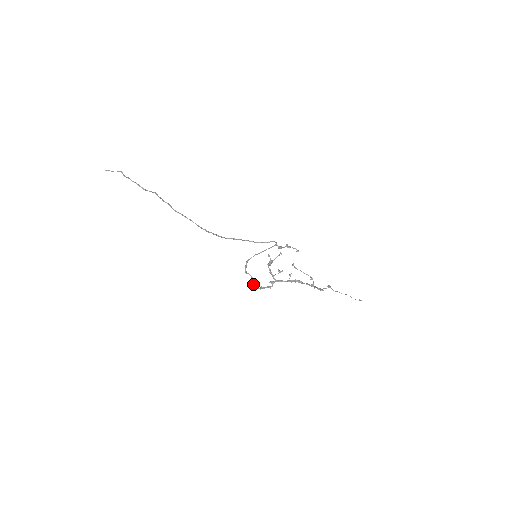
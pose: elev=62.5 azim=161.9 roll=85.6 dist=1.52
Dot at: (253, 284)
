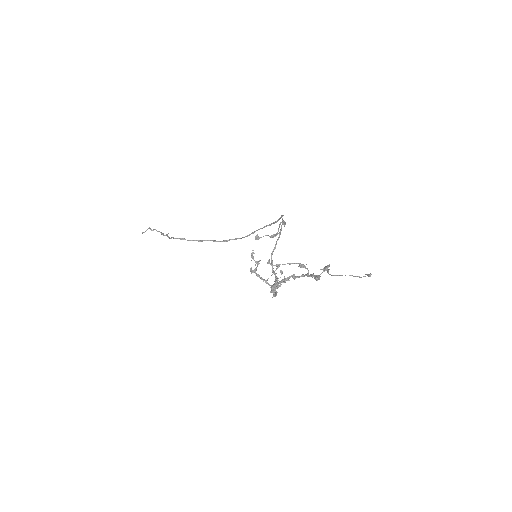
Dot at: occluded
